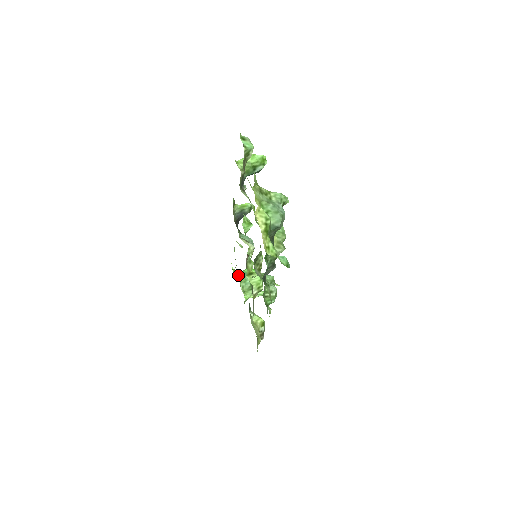
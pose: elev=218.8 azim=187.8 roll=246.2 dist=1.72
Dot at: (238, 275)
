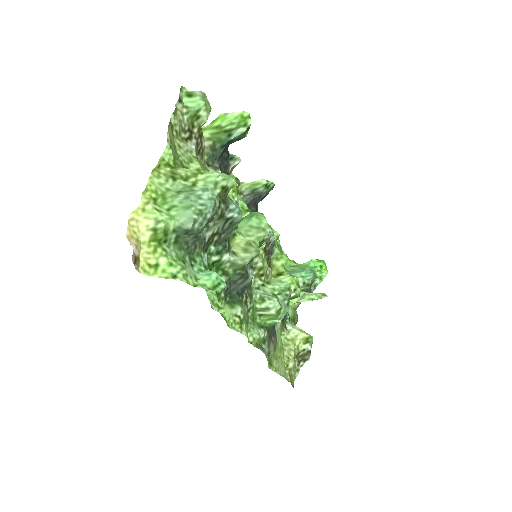
Dot at: occluded
